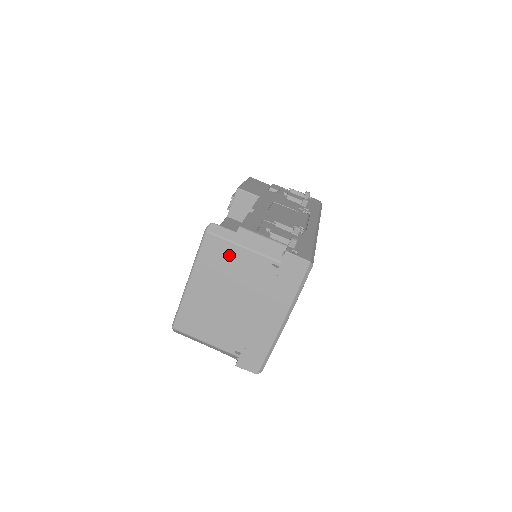
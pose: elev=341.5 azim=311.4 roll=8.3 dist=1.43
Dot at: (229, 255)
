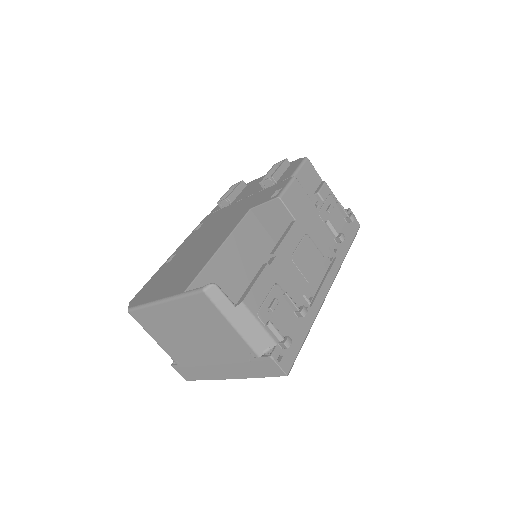
Dot at: (214, 319)
